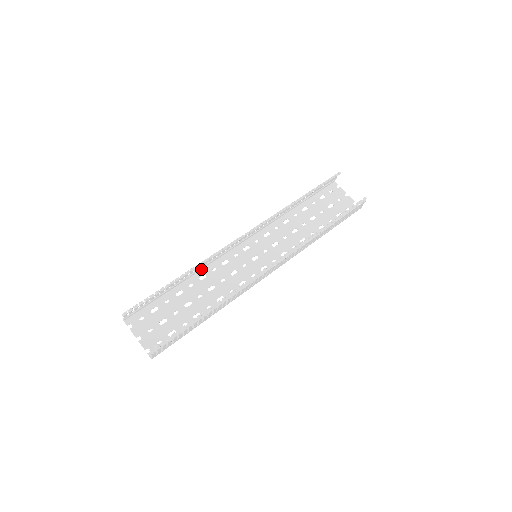
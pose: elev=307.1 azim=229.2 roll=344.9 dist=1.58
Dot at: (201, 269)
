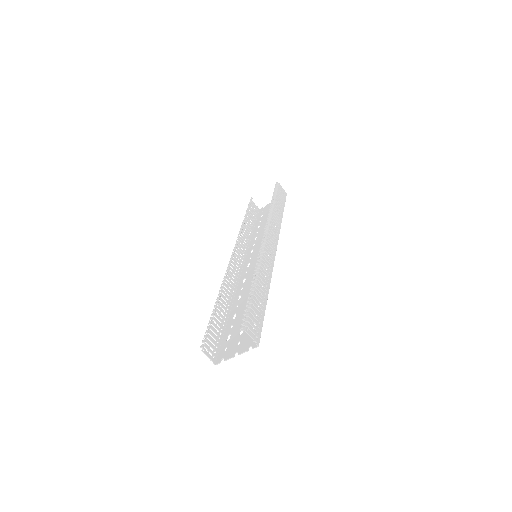
Dot at: (233, 298)
